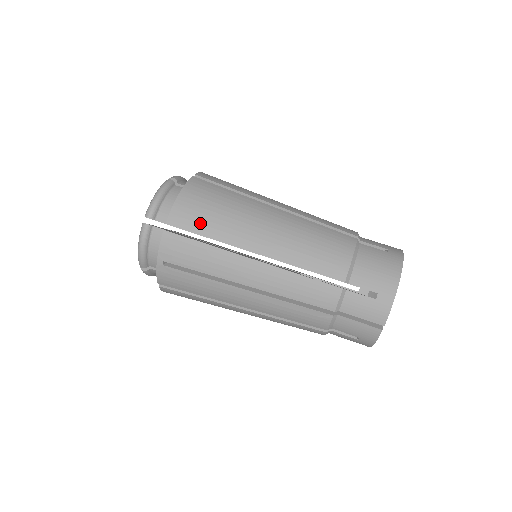
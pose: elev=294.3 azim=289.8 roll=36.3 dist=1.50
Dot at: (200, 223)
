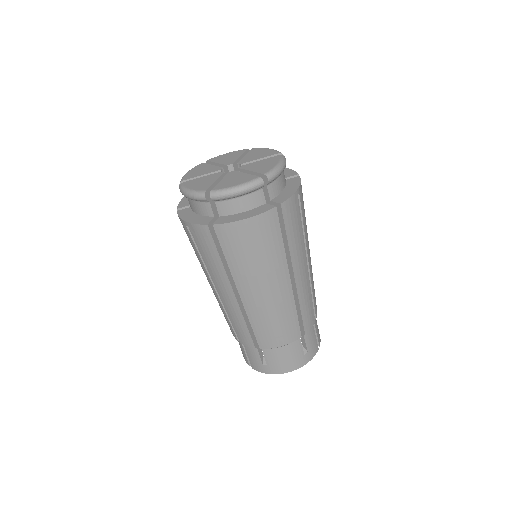
Dot at: (233, 250)
